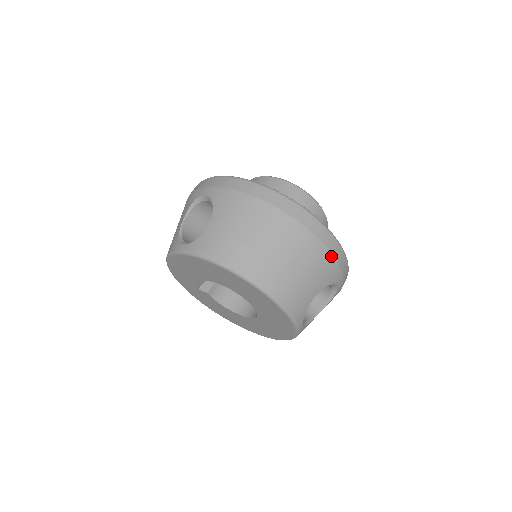
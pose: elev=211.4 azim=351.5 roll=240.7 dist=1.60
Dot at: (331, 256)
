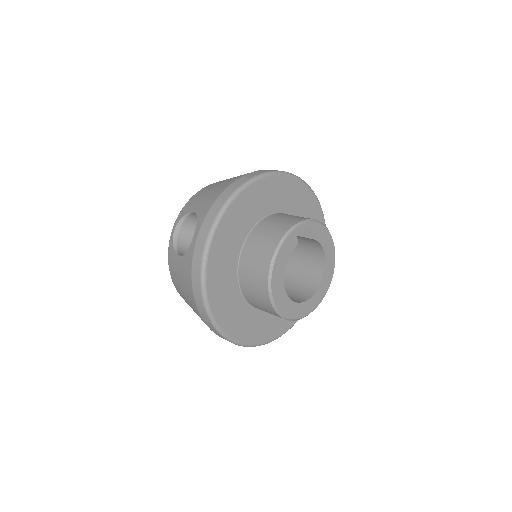
Dot at: occluded
